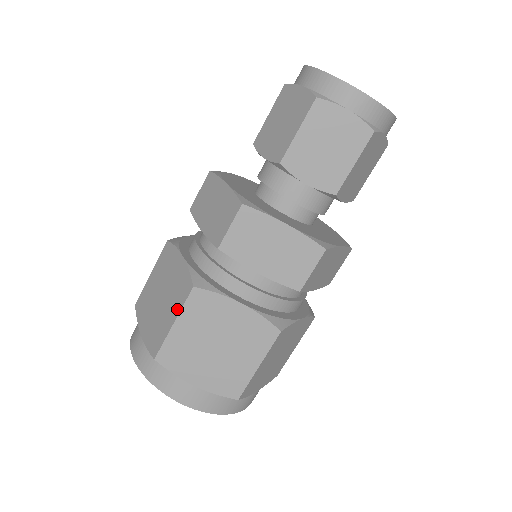
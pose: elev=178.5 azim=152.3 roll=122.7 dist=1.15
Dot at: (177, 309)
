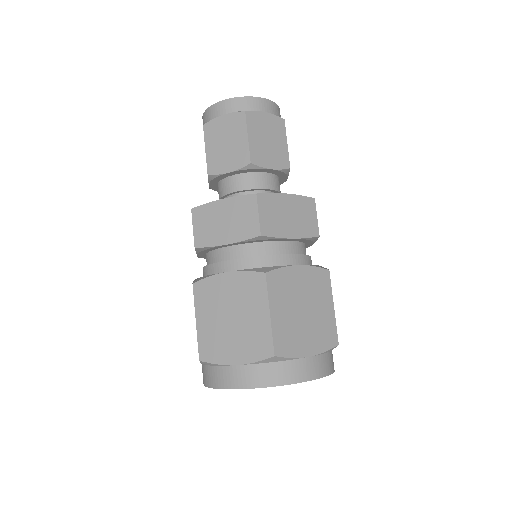
Dot at: (195, 310)
